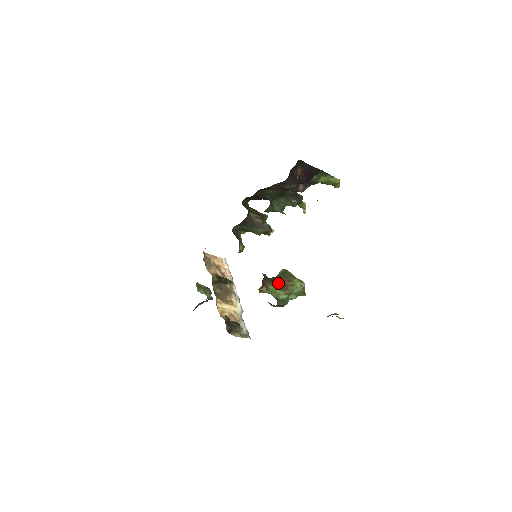
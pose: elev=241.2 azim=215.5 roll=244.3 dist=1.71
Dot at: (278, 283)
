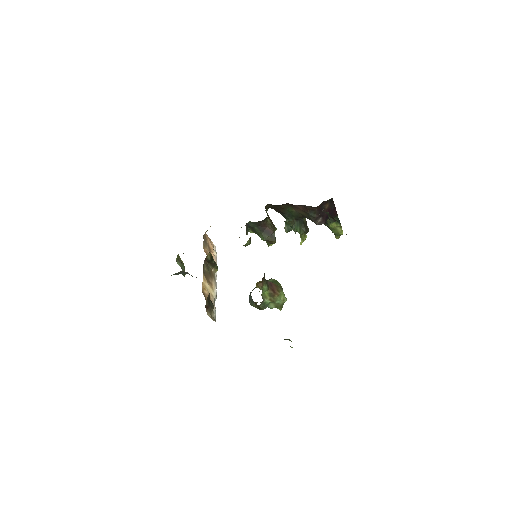
Dot at: (269, 287)
